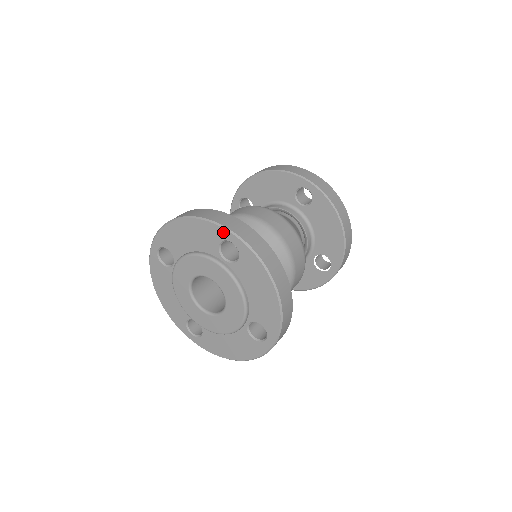
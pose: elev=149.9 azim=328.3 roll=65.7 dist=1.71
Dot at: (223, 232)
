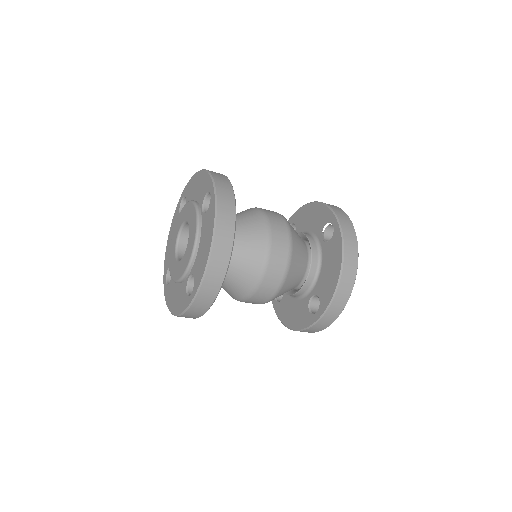
Dot at: (178, 205)
